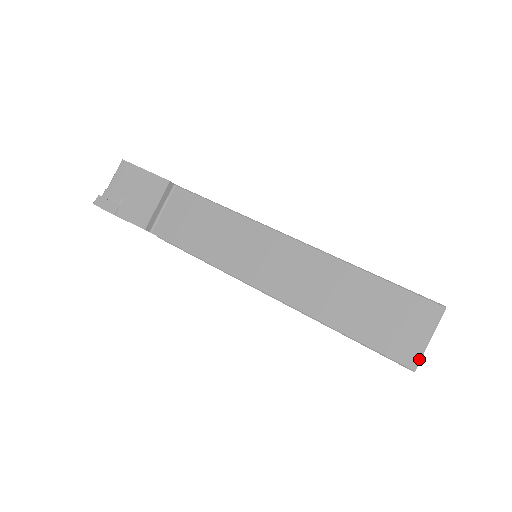
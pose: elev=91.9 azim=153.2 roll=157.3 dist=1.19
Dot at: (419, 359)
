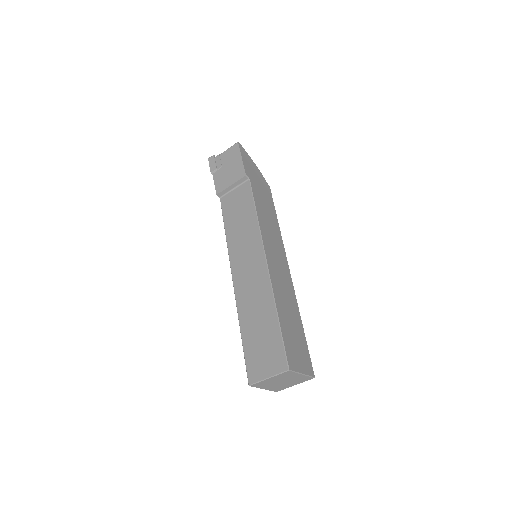
Dot at: (255, 382)
